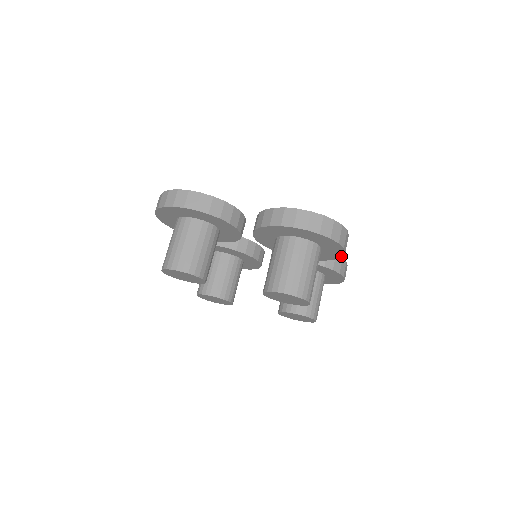
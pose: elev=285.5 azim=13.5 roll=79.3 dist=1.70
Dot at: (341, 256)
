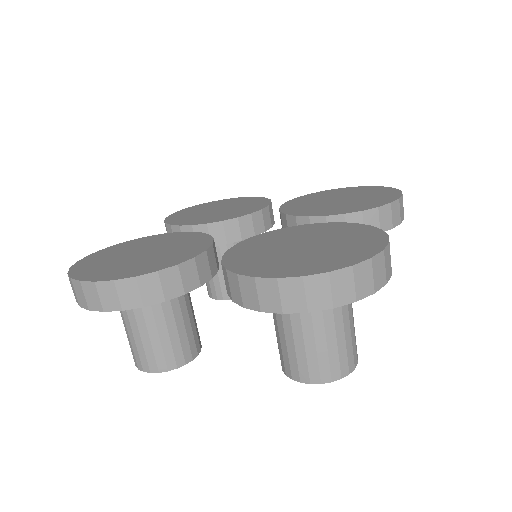
Dot at: occluded
